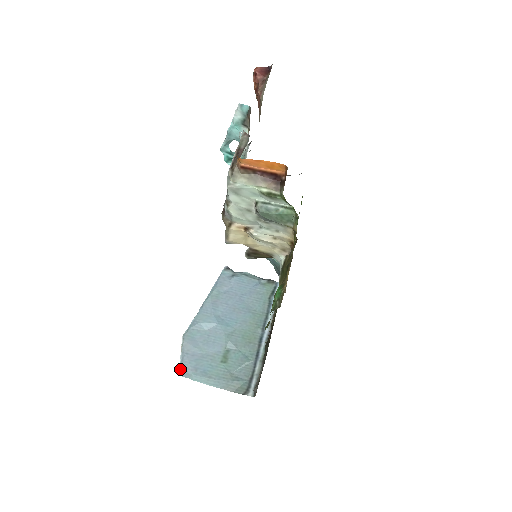
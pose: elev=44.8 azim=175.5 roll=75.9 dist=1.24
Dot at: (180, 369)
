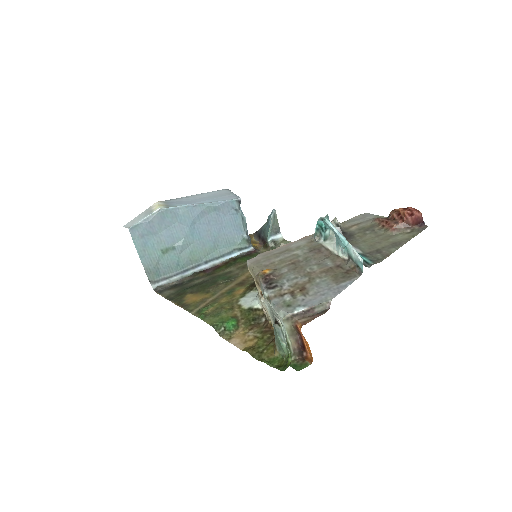
Dot at: (134, 226)
